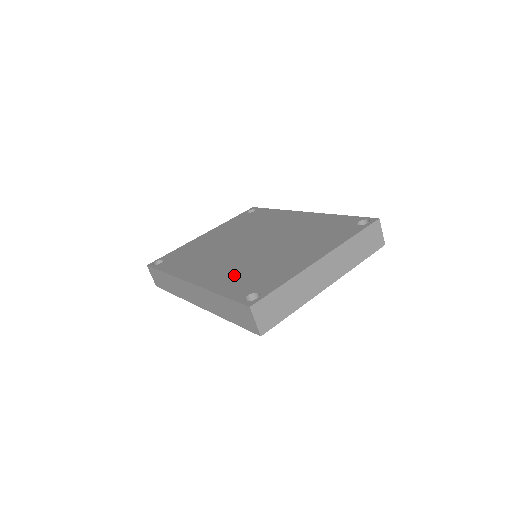
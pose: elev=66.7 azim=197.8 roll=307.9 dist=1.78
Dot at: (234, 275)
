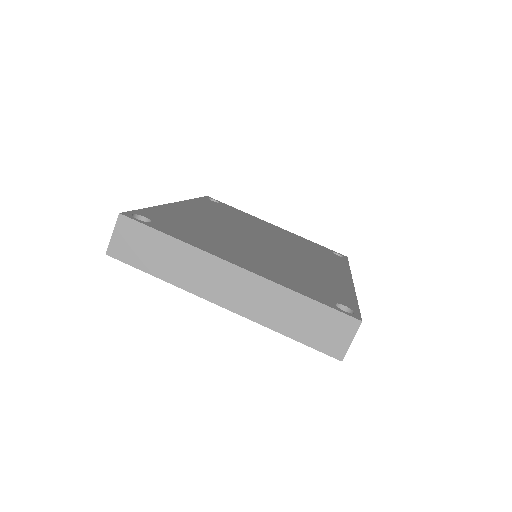
Dot at: (190, 220)
